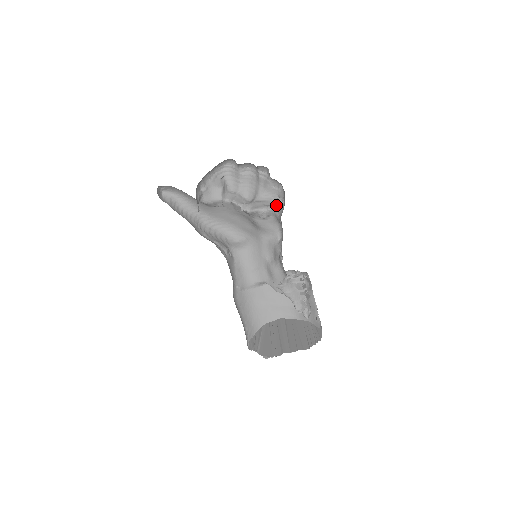
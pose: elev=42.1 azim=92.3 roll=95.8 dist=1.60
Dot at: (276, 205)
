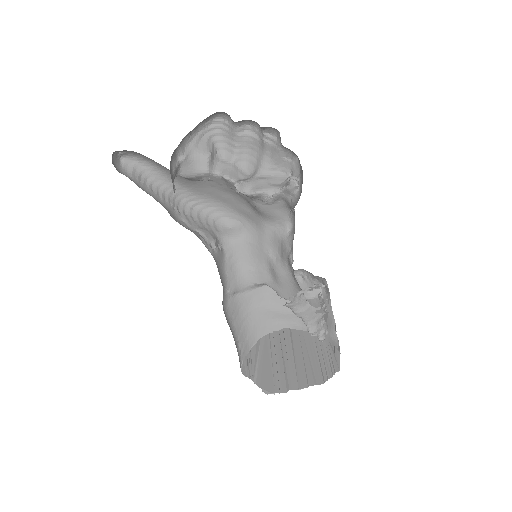
Dot at: (288, 188)
